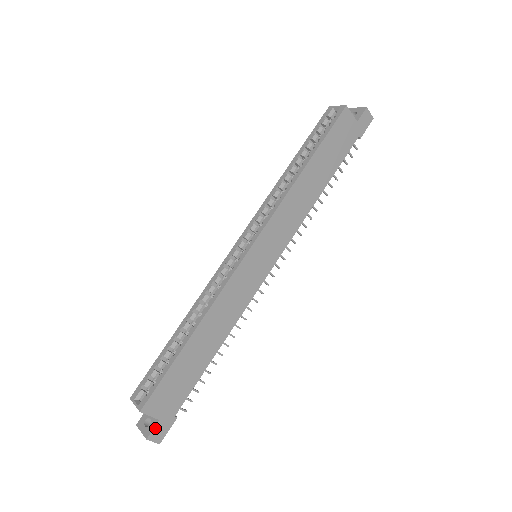
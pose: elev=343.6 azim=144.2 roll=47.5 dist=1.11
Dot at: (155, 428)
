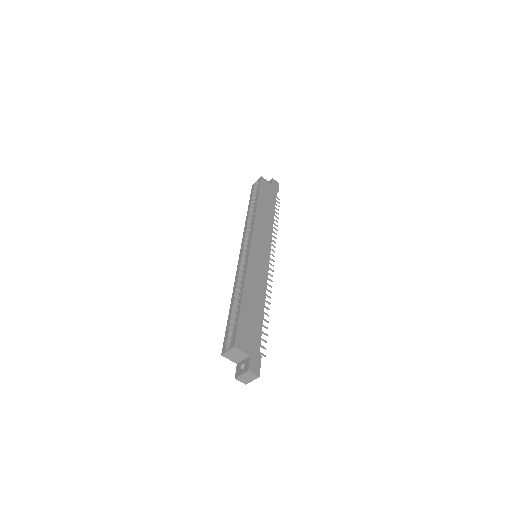
Dot at: (250, 362)
